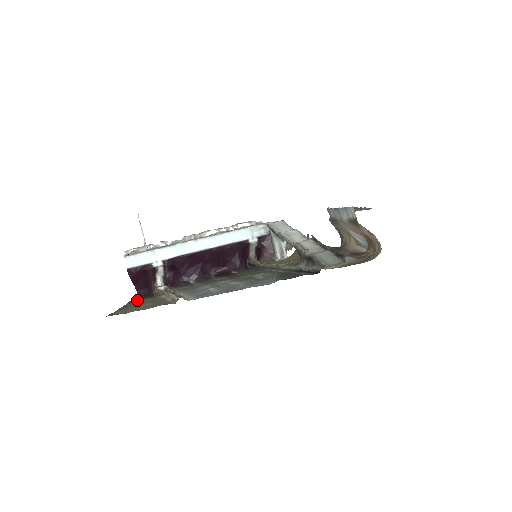
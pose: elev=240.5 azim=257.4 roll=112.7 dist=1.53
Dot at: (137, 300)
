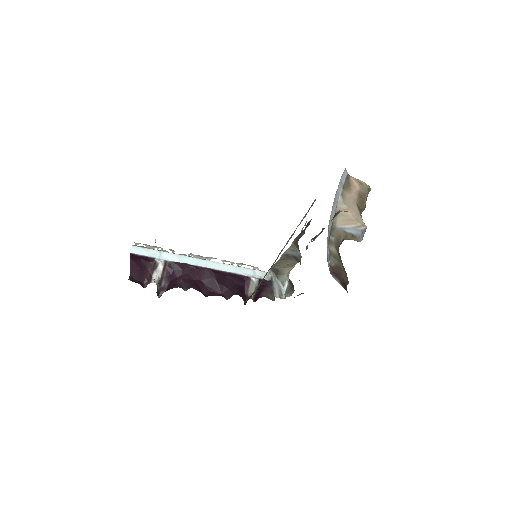
Dot at: occluded
